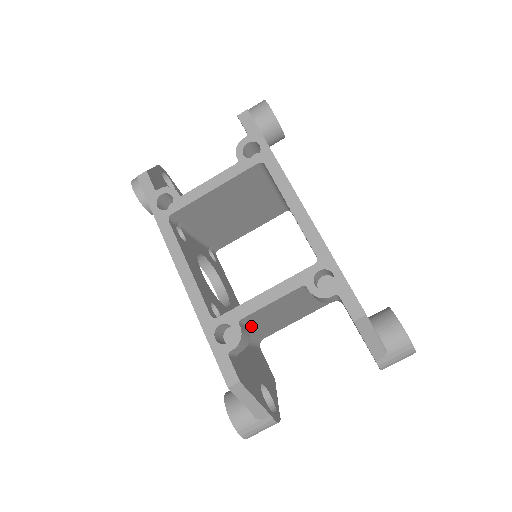
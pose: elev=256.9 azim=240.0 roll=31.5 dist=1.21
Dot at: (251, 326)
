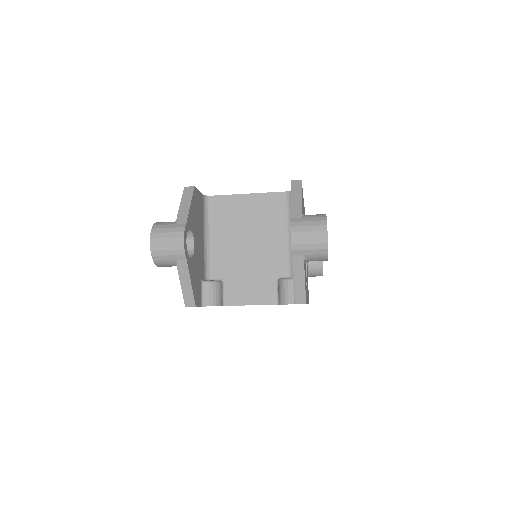
Dot at: occluded
